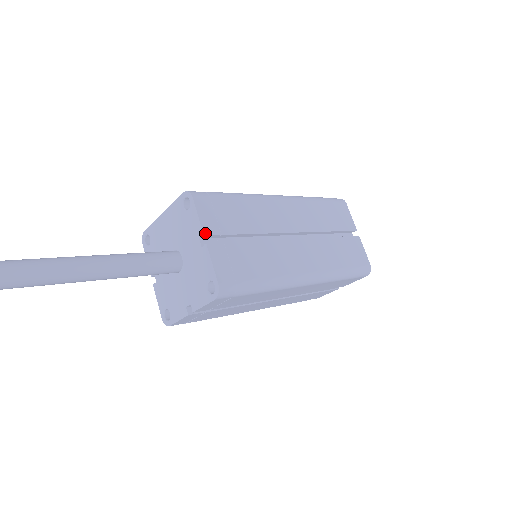
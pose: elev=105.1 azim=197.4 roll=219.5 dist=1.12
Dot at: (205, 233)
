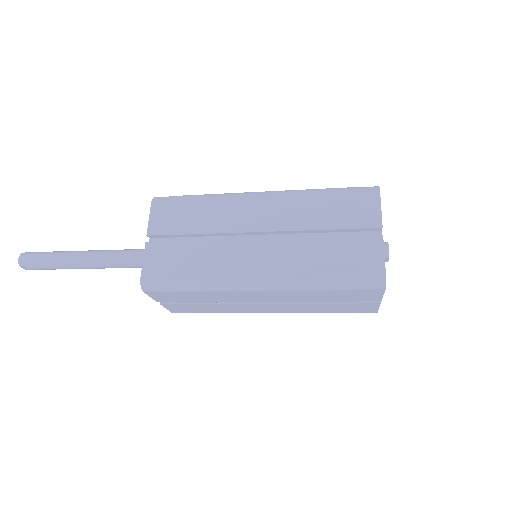
Dot at: (149, 234)
